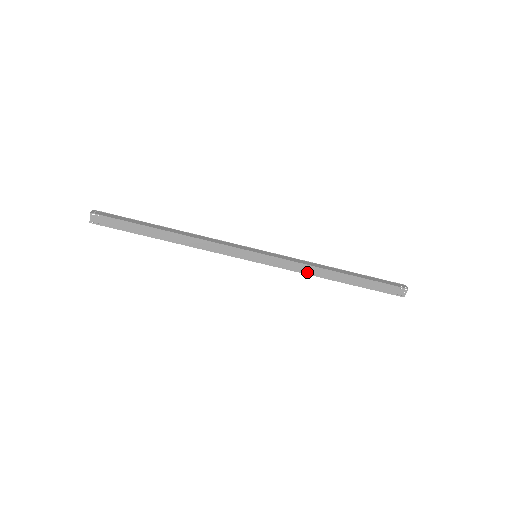
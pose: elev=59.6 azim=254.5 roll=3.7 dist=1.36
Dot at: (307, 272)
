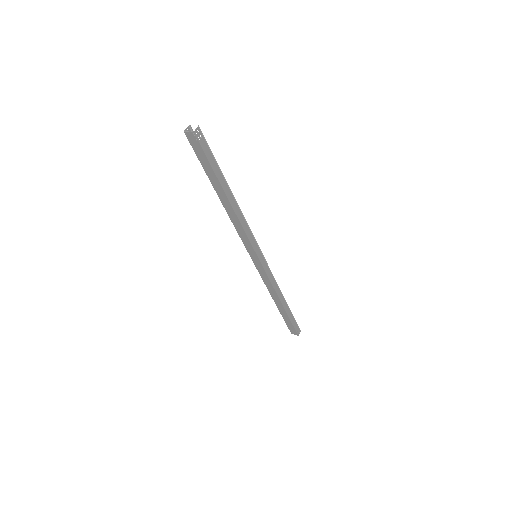
Dot at: (268, 287)
